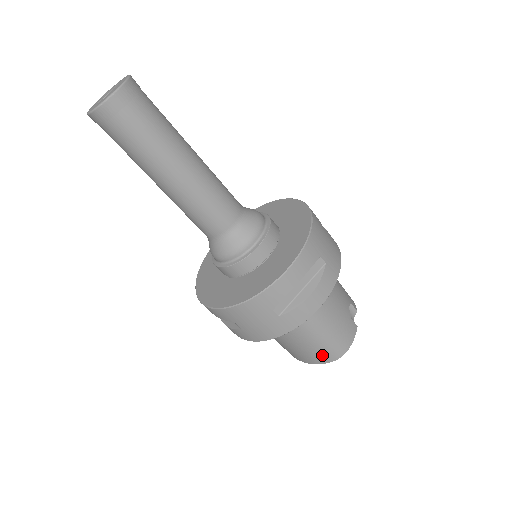
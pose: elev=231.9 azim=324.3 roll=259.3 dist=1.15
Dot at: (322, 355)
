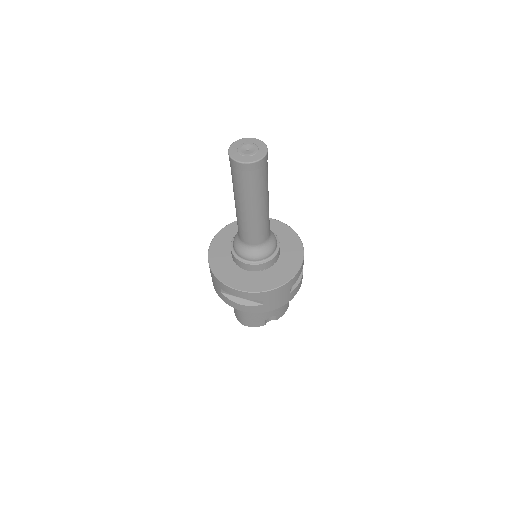
Dot at: (236, 314)
